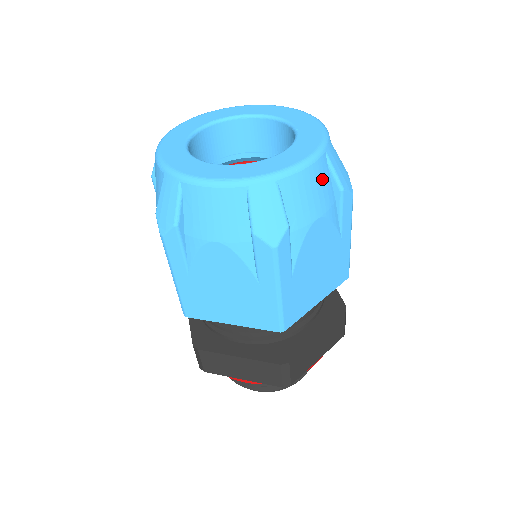
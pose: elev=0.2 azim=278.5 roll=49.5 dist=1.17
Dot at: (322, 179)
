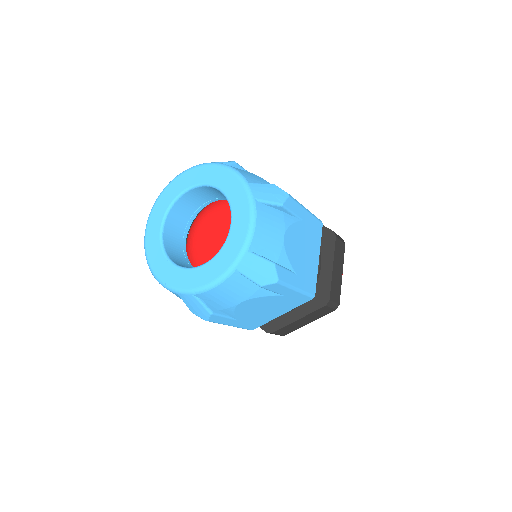
Dot at: (237, 285)
